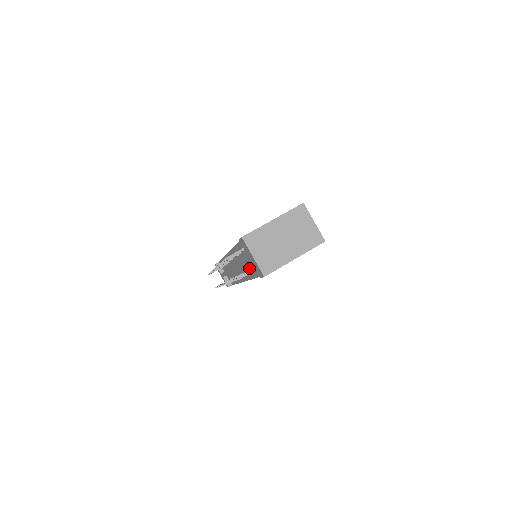
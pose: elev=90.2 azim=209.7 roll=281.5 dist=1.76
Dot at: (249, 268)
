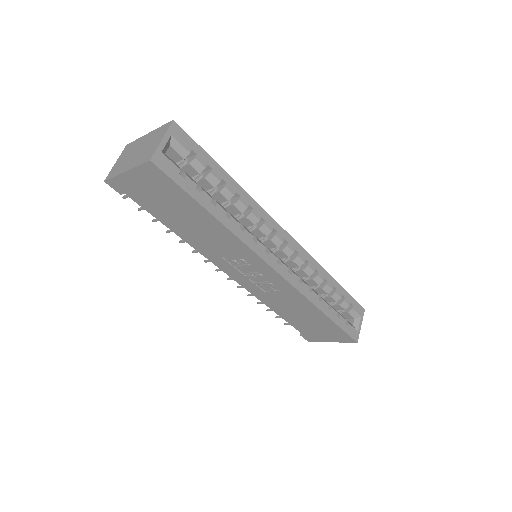
Dot at: occluded
